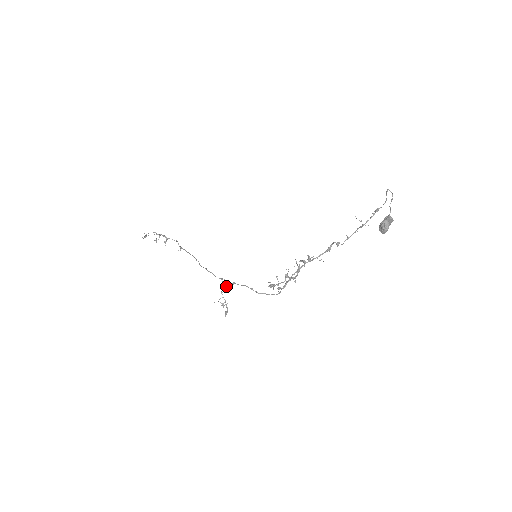
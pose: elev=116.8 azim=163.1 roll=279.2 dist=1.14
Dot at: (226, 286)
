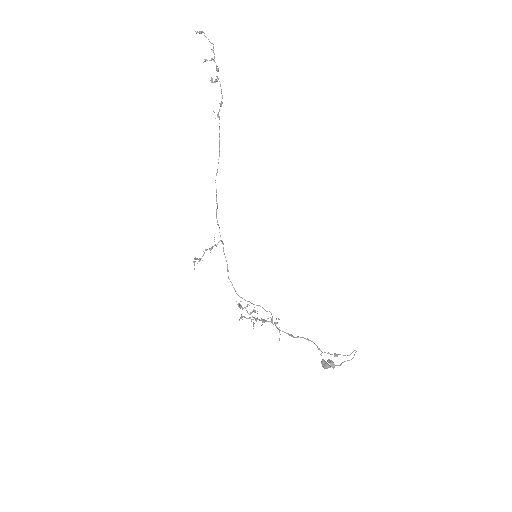
Dot at: (215, 244)
